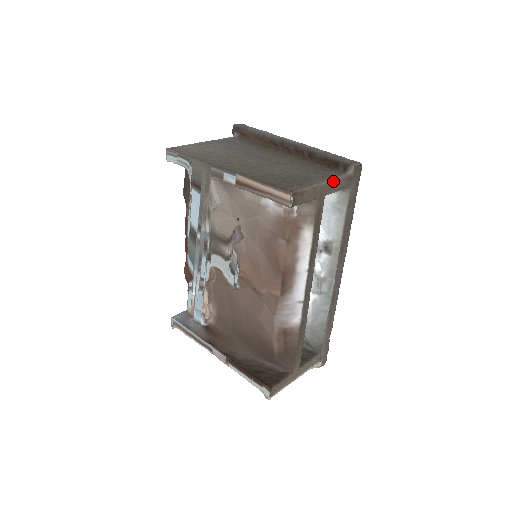
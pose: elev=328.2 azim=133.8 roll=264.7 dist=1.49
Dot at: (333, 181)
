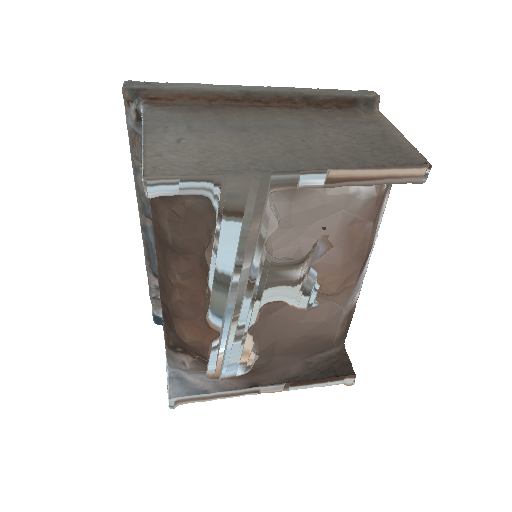
Dot at: (393, 127)
